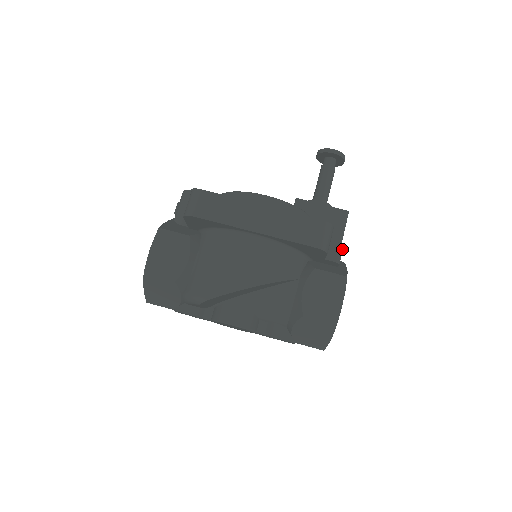
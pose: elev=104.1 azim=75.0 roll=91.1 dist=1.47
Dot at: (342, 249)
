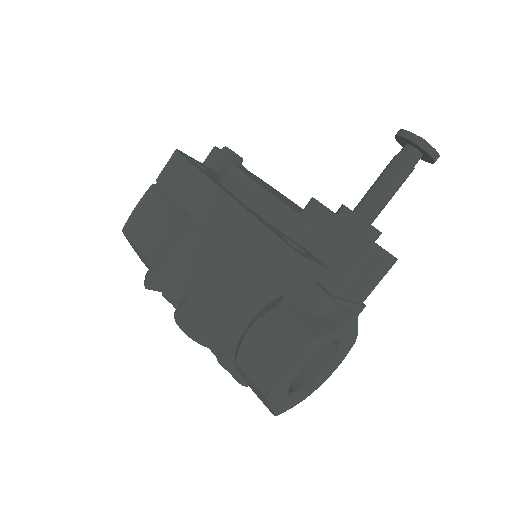
Dot at: (332, 296)
